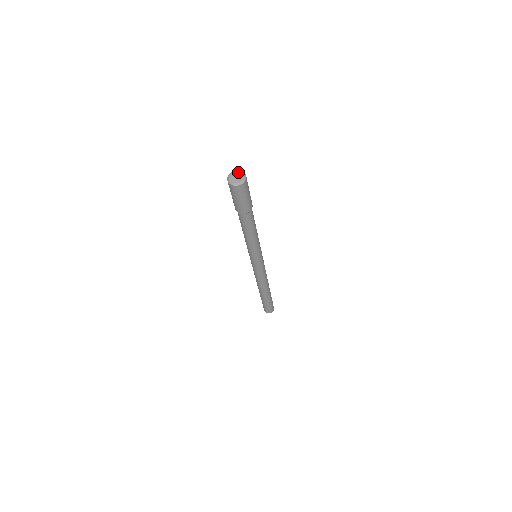
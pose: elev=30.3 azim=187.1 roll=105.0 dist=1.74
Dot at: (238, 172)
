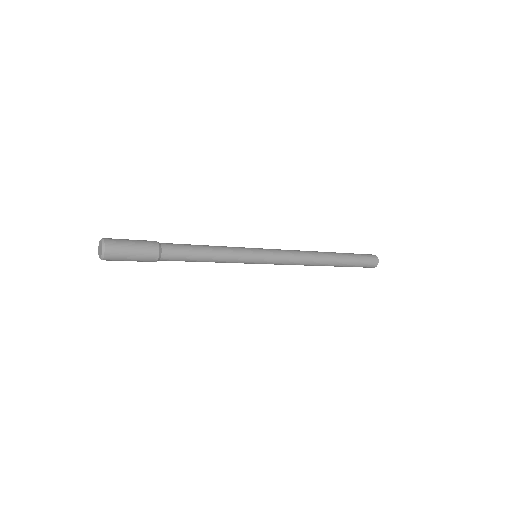
Dot at: (100, 242)
